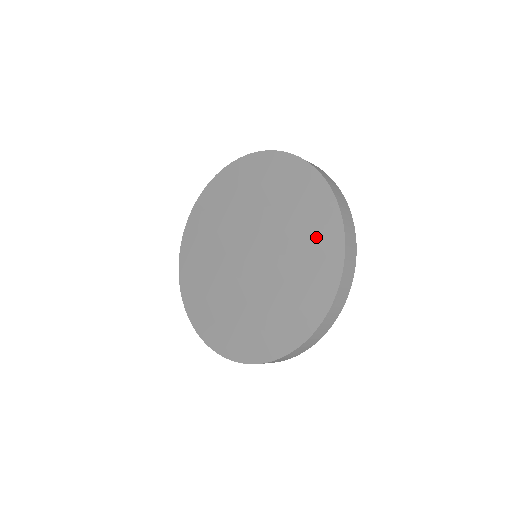
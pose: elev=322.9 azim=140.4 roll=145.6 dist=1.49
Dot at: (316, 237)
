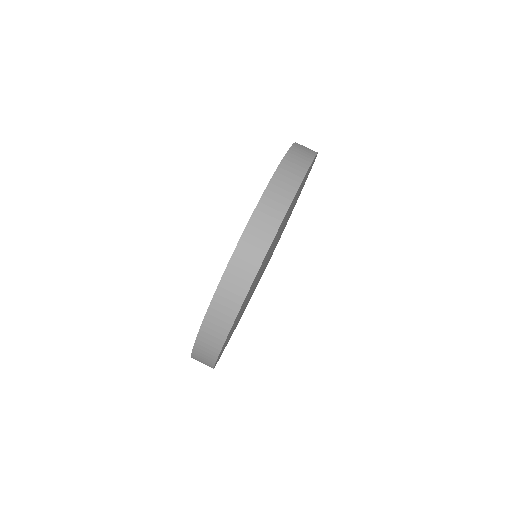
Dot at: occluded
